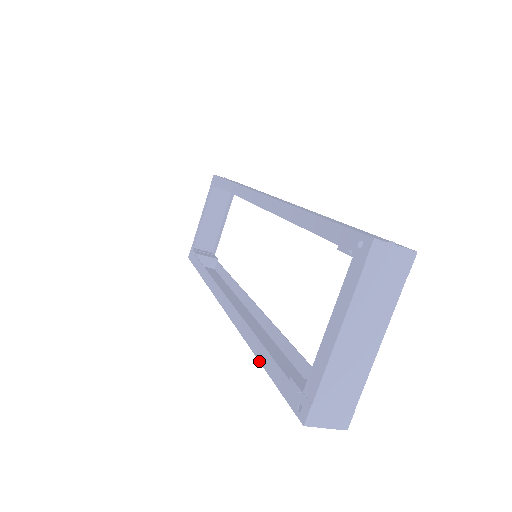
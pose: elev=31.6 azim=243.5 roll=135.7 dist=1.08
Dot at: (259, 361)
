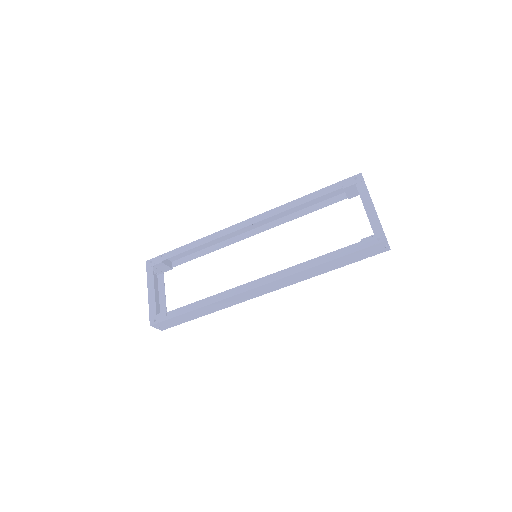
Dot at: (330, 261)
